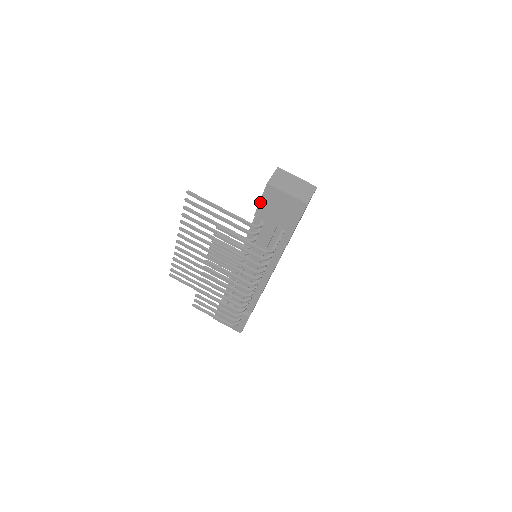
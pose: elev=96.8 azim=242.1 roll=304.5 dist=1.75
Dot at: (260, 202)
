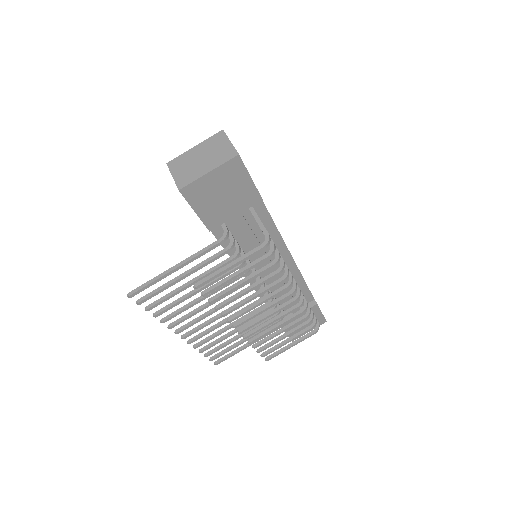
Dot at: (197, 214)
